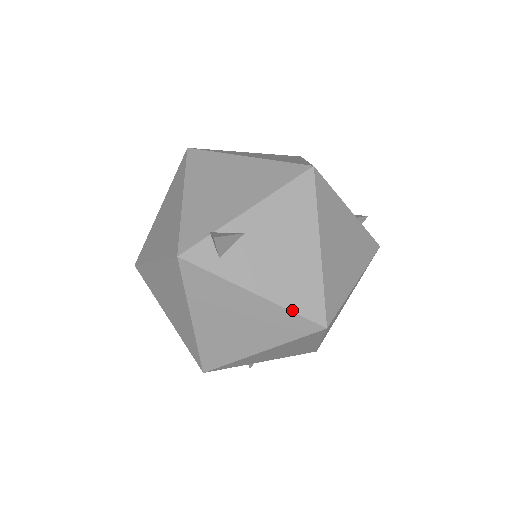
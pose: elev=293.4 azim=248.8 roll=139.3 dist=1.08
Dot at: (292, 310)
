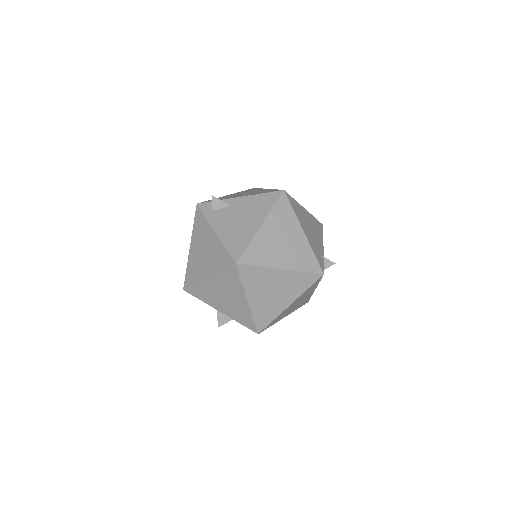
Dot at: (226, 247)
